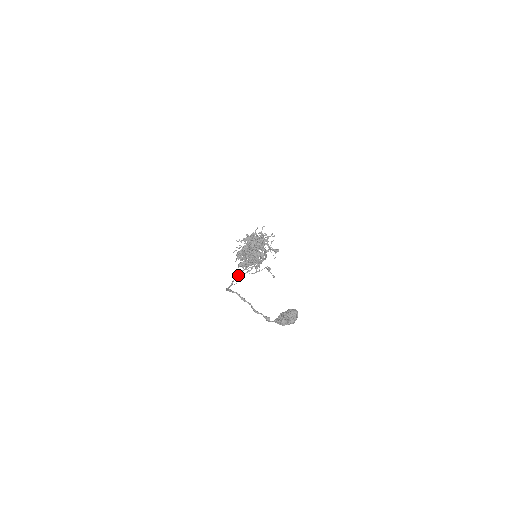
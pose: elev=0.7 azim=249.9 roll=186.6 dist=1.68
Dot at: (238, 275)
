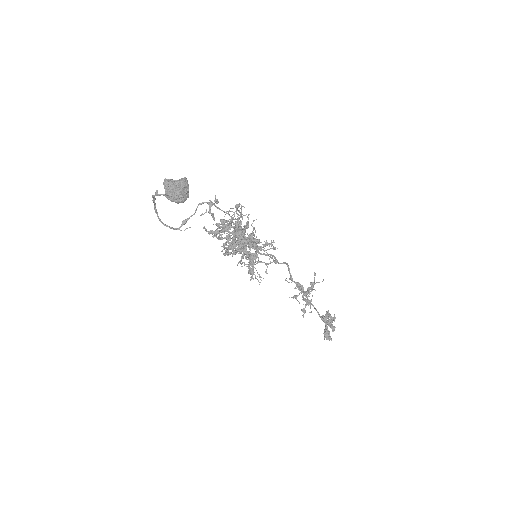
Dot at: (184, 220)
